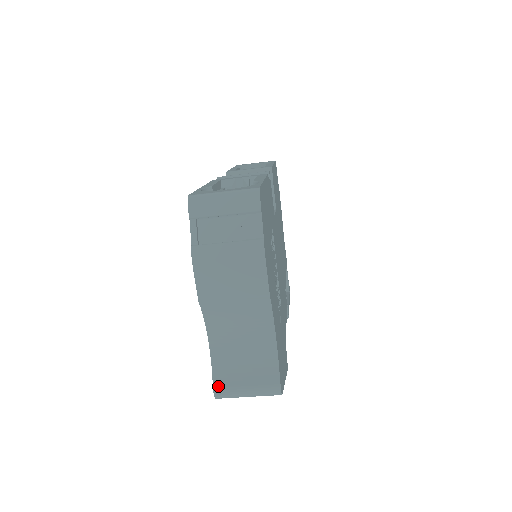
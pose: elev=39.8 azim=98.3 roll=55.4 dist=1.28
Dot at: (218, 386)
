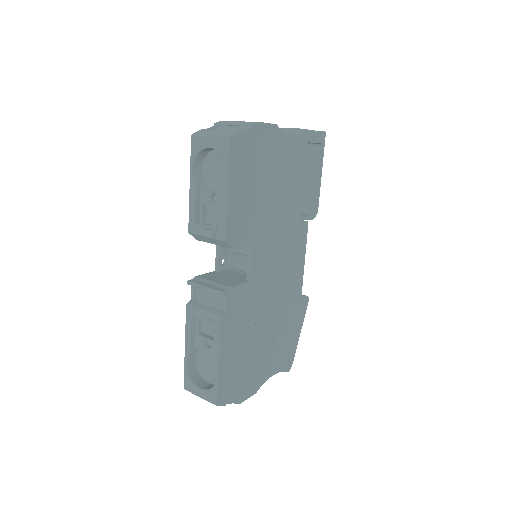
Dot at: occluded
